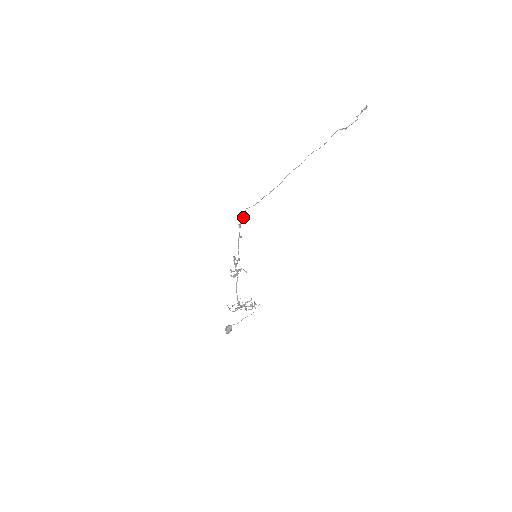
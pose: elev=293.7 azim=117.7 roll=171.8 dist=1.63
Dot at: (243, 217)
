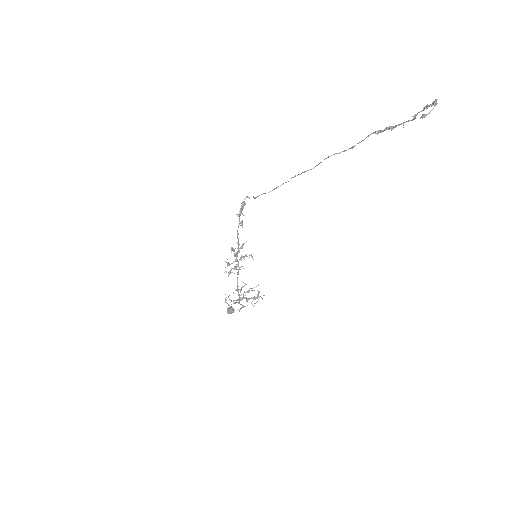
Dot at: (242, 207)
